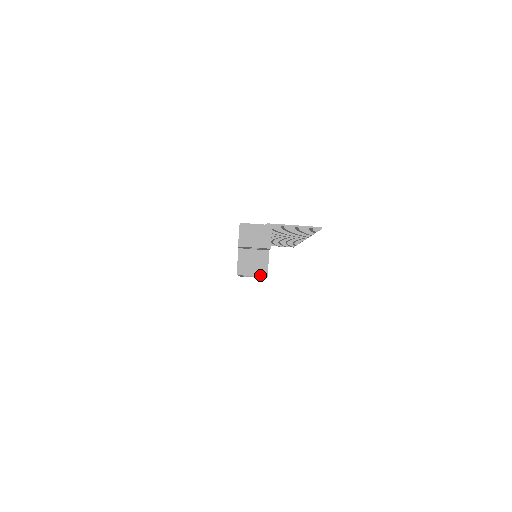
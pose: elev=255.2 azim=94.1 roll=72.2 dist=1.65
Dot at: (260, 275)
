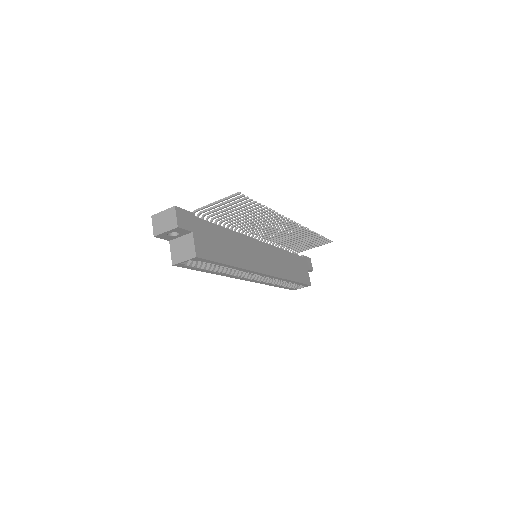
Dot at: (190, 258)
